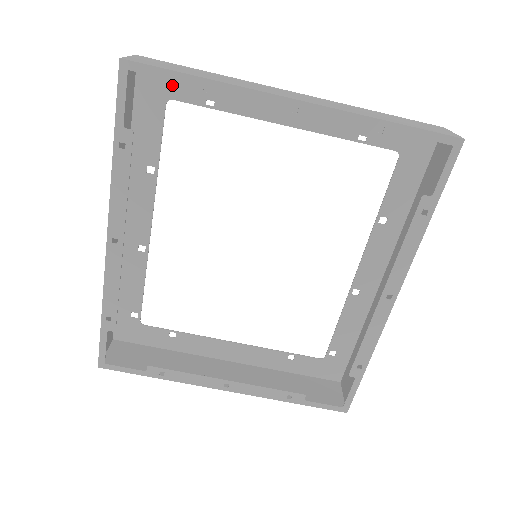
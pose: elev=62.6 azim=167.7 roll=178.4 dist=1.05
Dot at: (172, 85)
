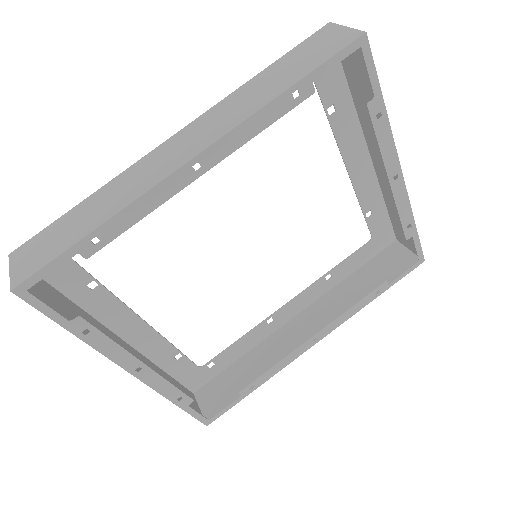
Dot at: occluded
